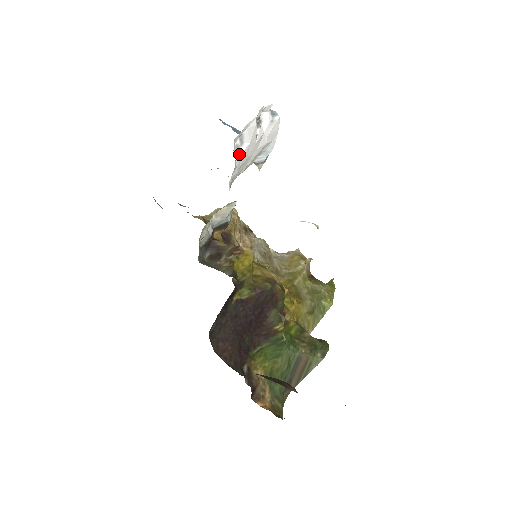
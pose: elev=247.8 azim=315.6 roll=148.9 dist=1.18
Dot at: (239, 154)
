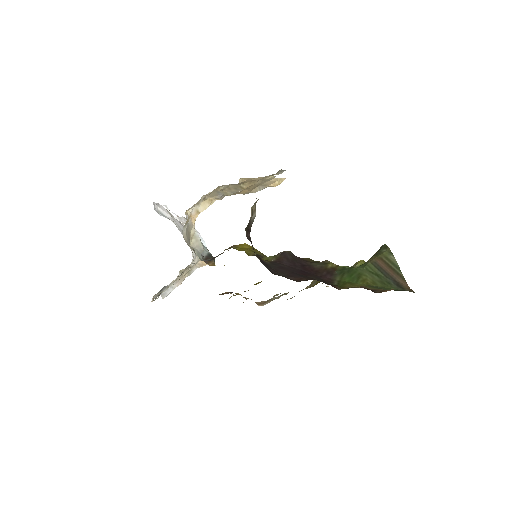
Dot at: (169, 219)
